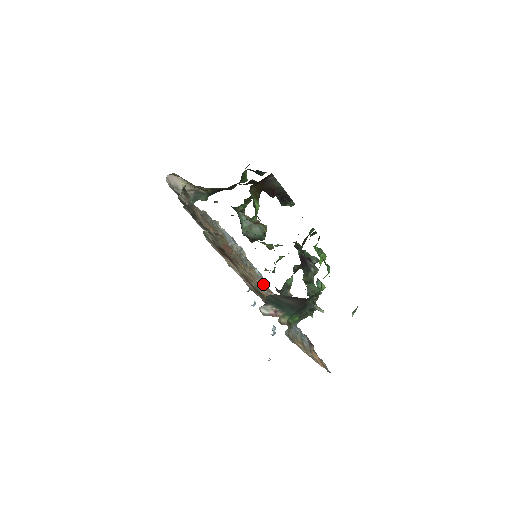
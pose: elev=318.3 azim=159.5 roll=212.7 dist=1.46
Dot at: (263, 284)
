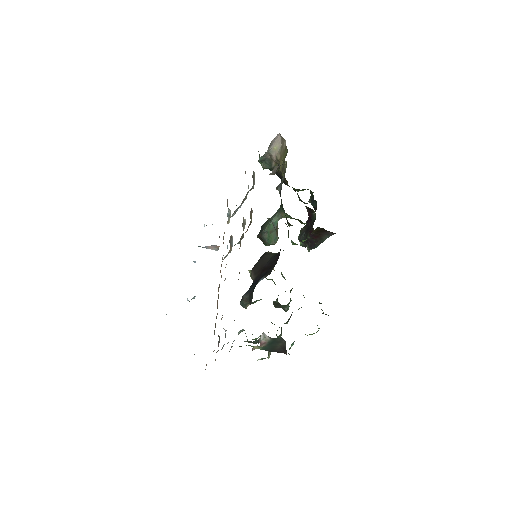
Dot at: occluded
